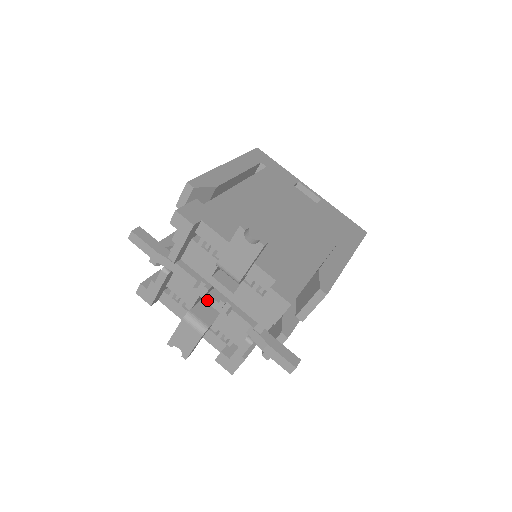
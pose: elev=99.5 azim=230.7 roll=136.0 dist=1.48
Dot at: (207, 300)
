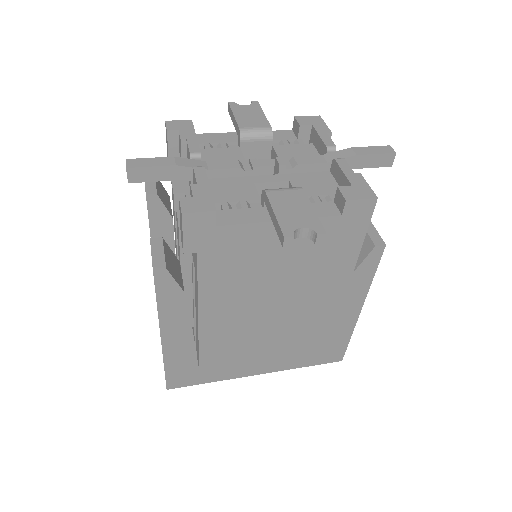
Dot at: (265, 181)
